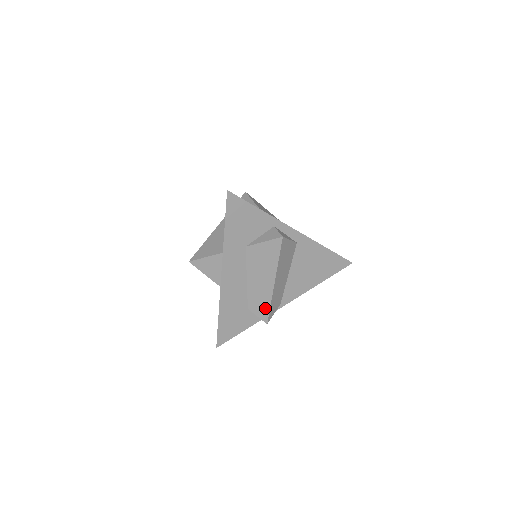
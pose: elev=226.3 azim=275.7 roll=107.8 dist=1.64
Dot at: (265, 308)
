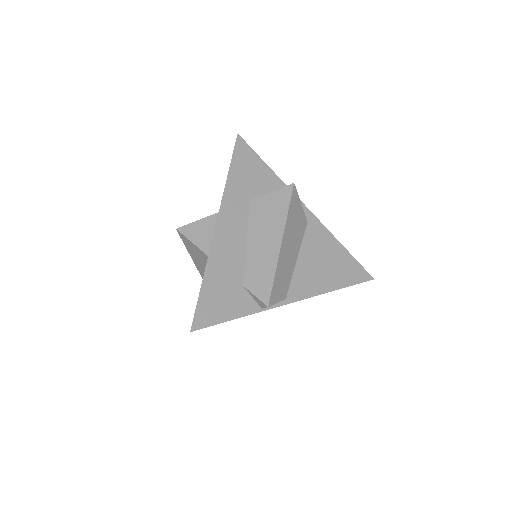
Dot at: (267, 281)
